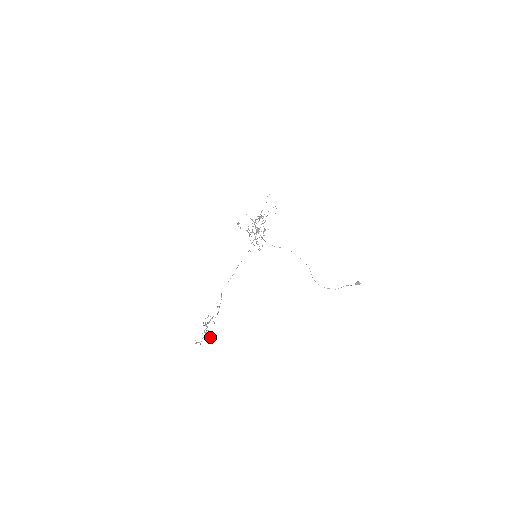
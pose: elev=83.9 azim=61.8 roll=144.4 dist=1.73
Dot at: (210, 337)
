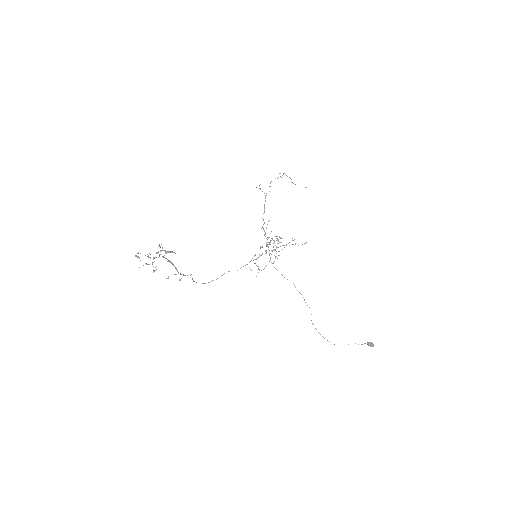
Dot at: (156, 269)
